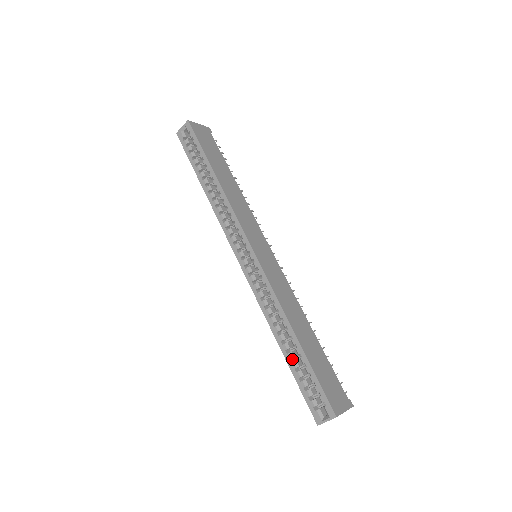
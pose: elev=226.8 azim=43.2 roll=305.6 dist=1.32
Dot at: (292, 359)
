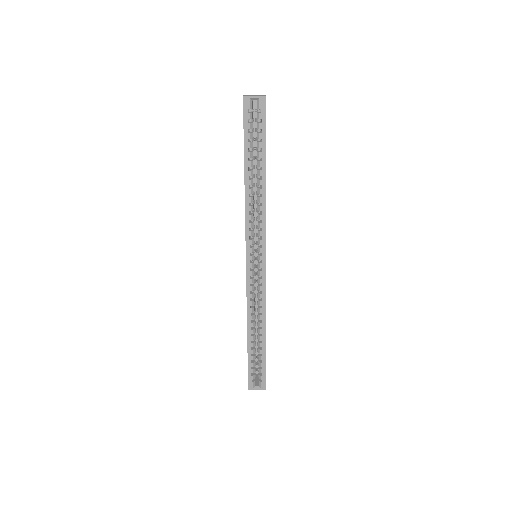
Dot at: (251, 346)
